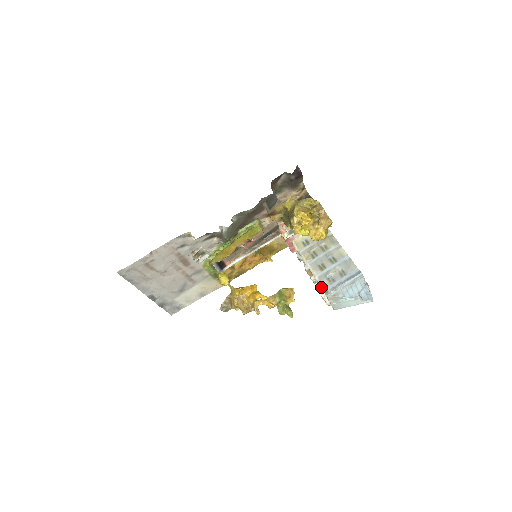
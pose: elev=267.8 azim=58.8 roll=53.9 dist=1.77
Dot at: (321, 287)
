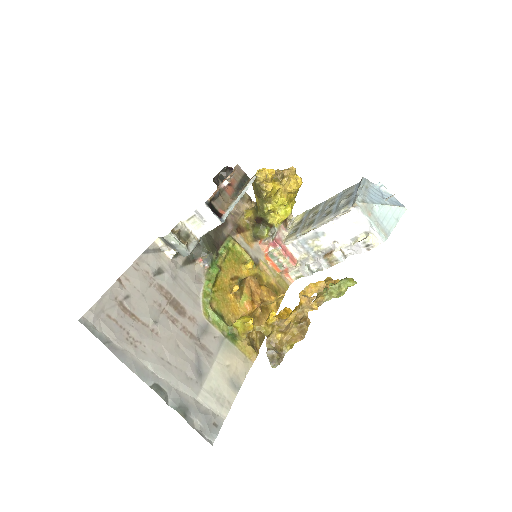
Dot at: (344, 212)
